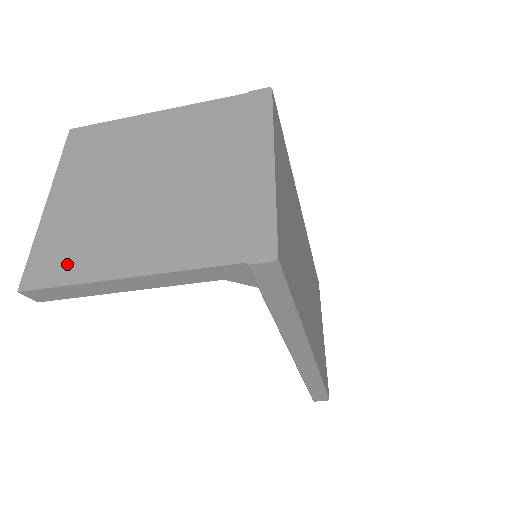
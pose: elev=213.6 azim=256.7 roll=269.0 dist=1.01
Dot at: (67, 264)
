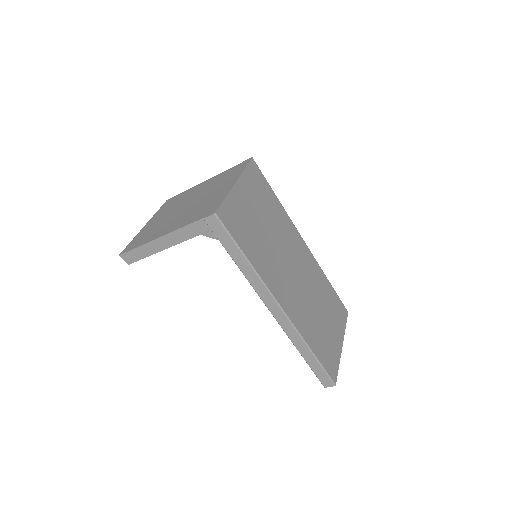
Dot at: (140, 241)
